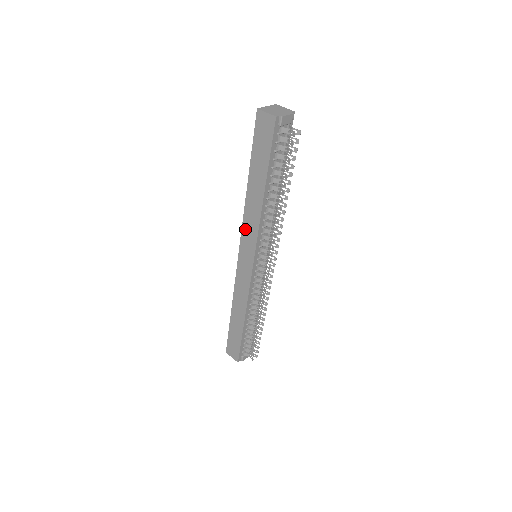
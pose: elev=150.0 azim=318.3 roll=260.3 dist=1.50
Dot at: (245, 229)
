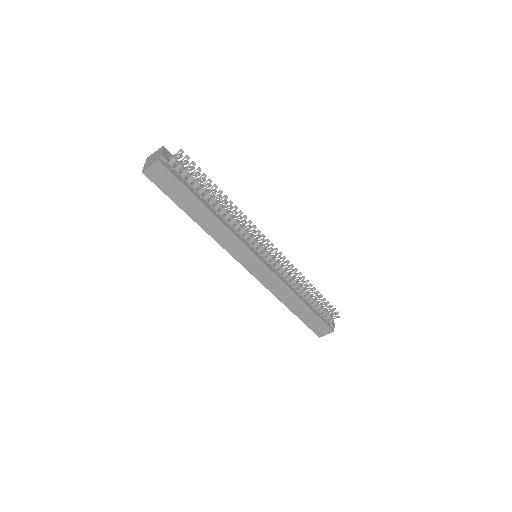
Dot at: (229, 249)
